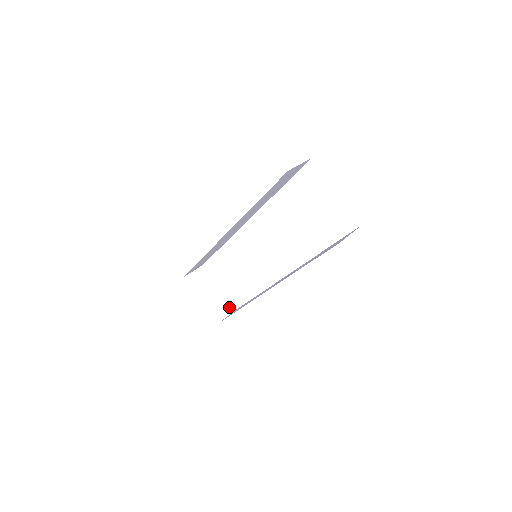
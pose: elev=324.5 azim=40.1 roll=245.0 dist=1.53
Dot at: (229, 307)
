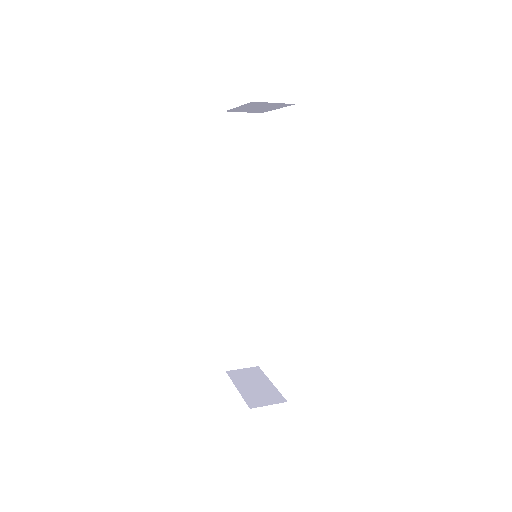
Dot at: (278, 398)
